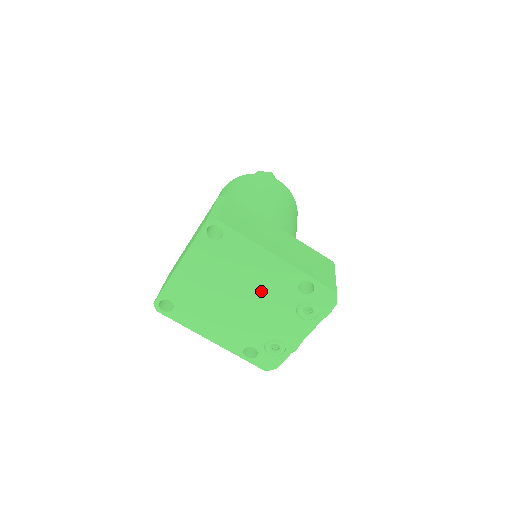
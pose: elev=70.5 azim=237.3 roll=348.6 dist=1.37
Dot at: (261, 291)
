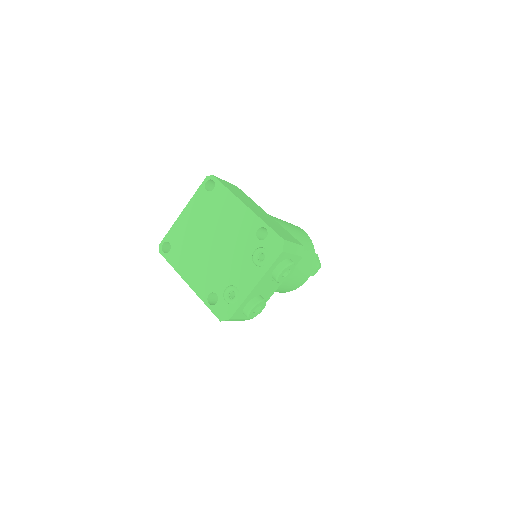
Dot at: (230, 236)
